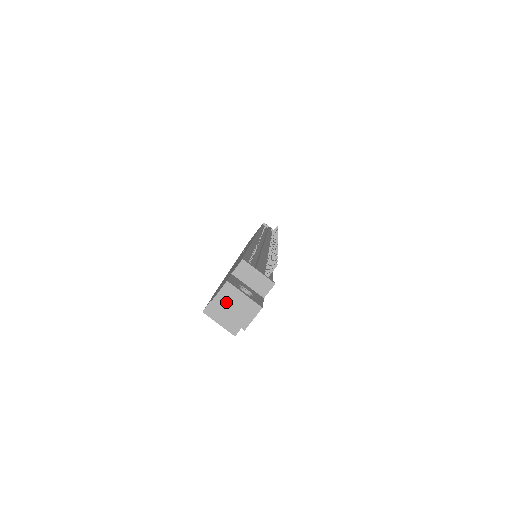
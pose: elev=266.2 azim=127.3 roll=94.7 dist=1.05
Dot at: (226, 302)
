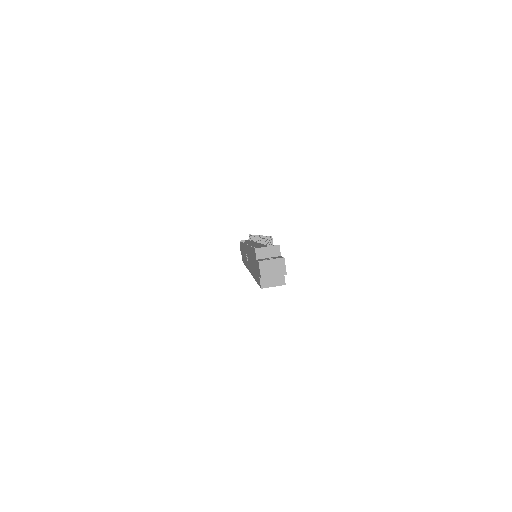
Dot at: (267, 271)
